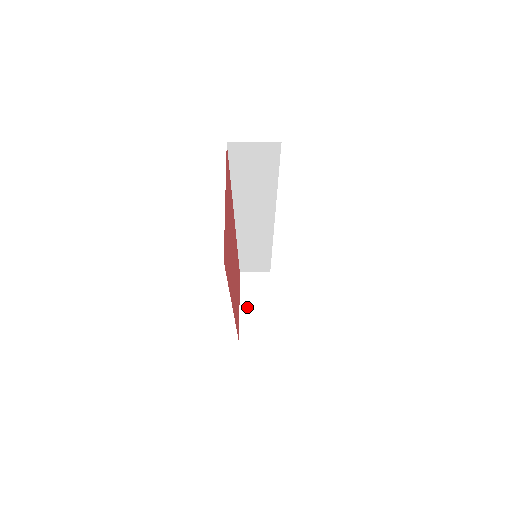
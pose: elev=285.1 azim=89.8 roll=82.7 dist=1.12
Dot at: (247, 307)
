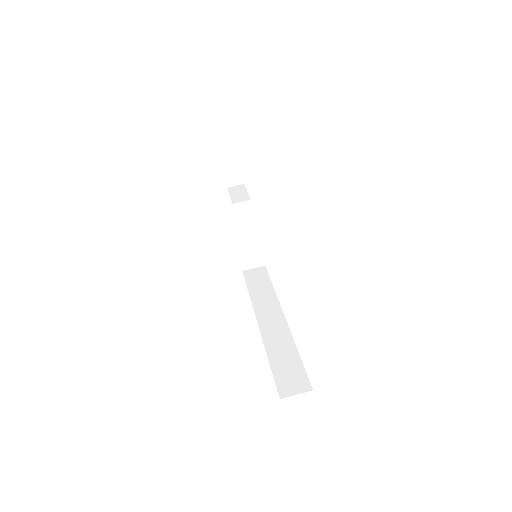
Dot at: (243, 247)
